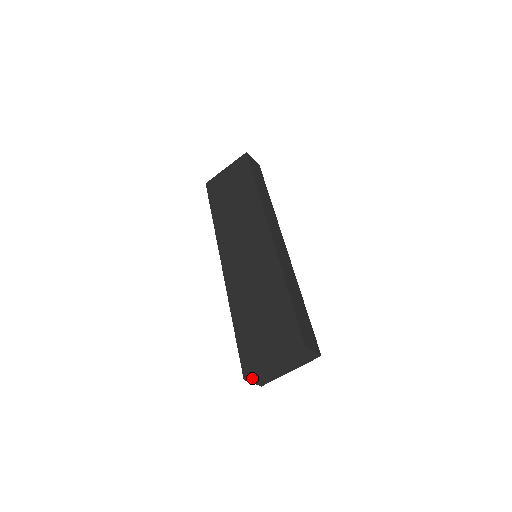
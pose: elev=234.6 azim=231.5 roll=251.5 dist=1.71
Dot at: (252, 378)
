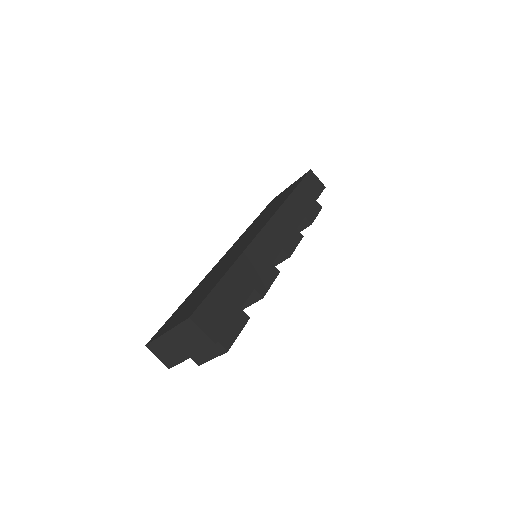
Dot at: (153, 348)
